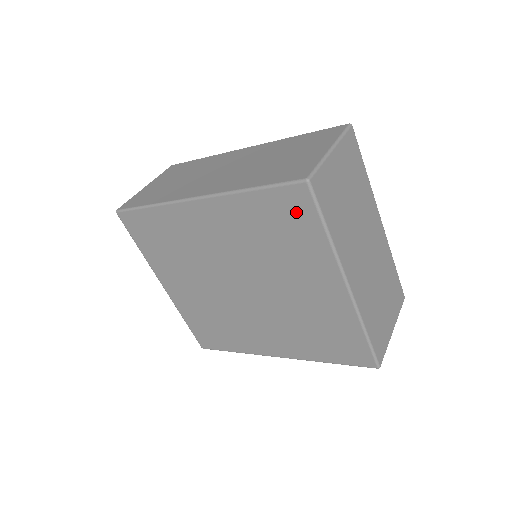
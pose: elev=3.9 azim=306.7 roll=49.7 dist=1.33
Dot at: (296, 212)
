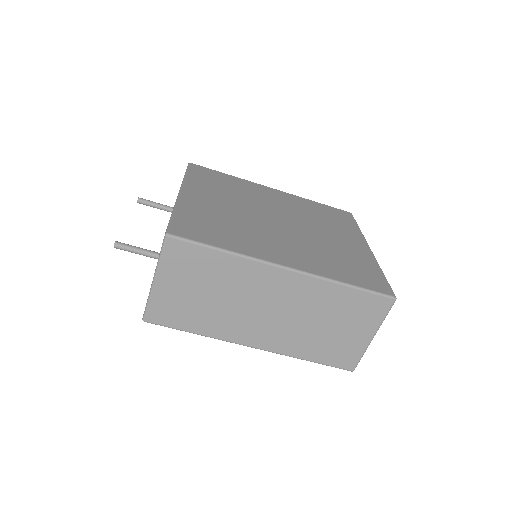
Dot at: (342, 216)
